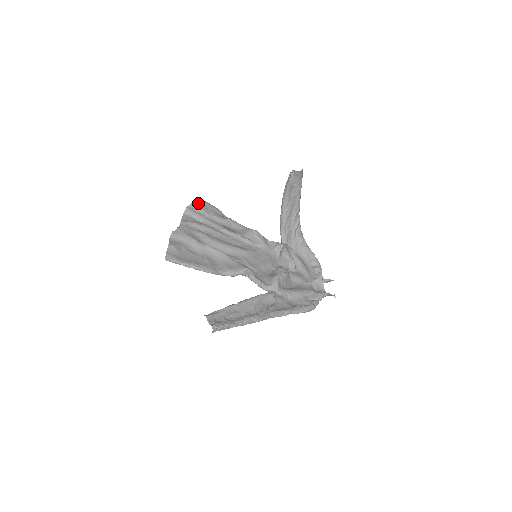
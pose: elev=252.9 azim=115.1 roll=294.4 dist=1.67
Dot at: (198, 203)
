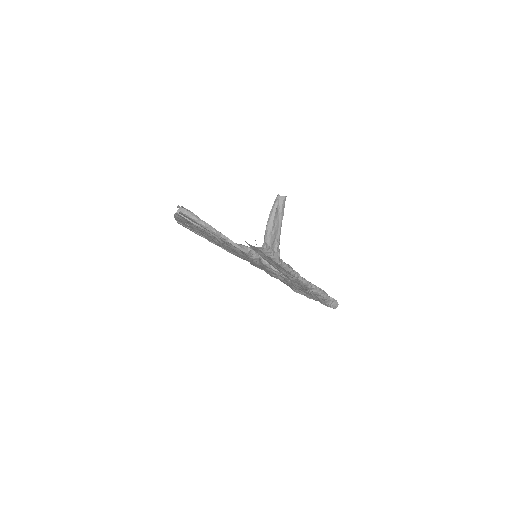
Dot at: occluded
